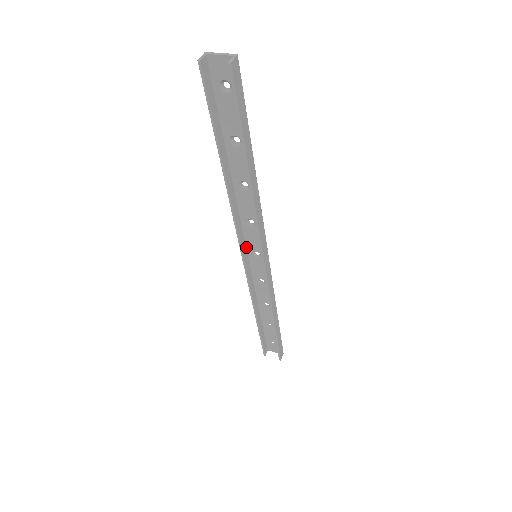
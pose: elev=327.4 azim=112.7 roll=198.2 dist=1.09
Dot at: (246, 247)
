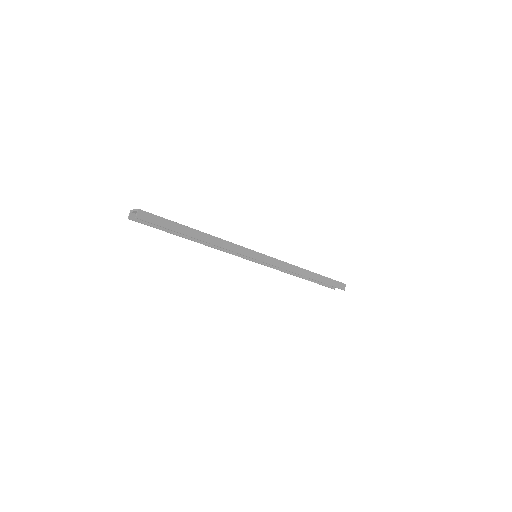
Dot at: occluded
